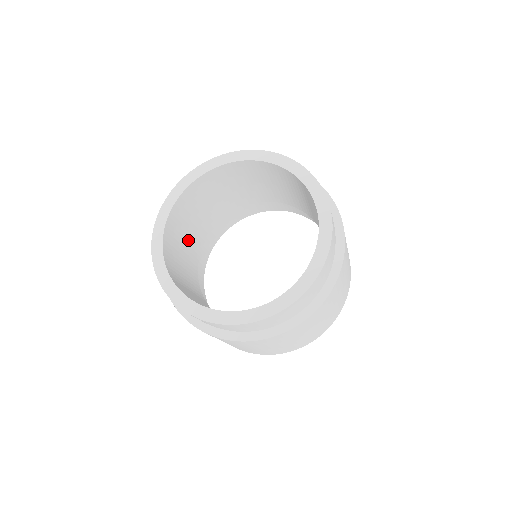
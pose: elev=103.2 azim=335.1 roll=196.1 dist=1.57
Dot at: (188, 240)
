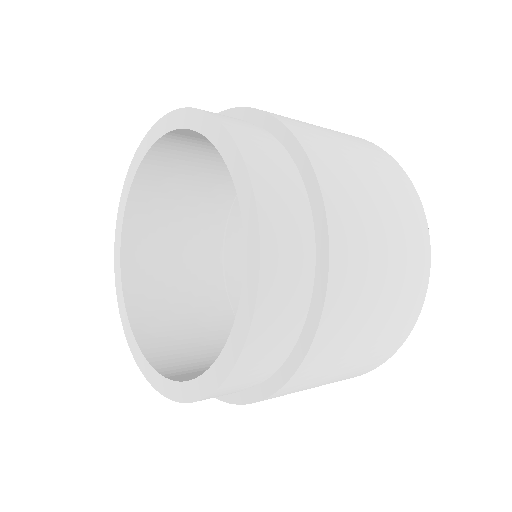
Dot at: (184, 256)
